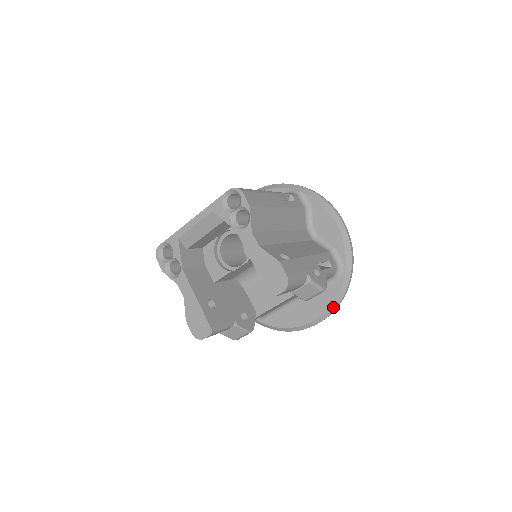
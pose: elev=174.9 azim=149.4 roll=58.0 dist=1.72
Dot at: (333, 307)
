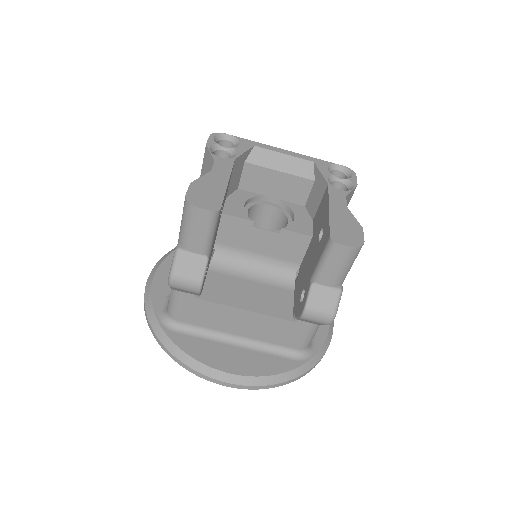
Dot at: (268, 380)
